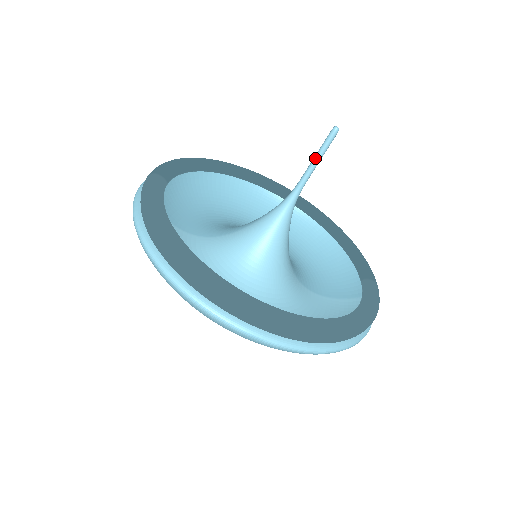
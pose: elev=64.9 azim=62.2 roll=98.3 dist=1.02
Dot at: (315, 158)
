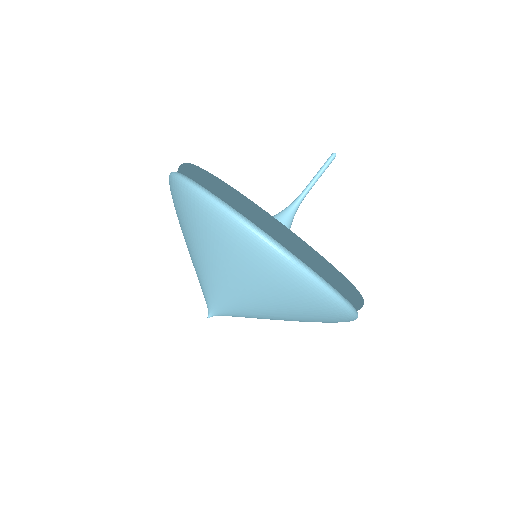
Dot at: (317, 174)
